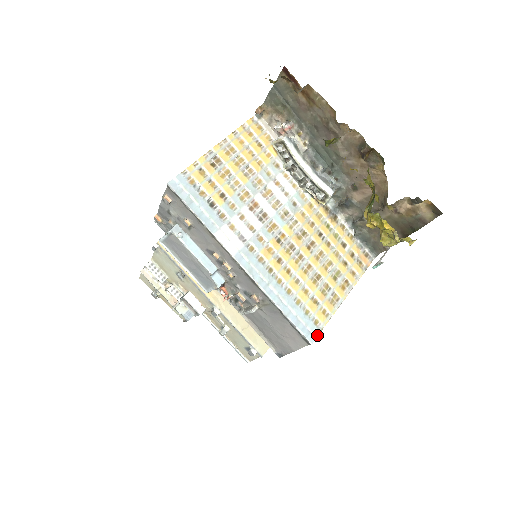
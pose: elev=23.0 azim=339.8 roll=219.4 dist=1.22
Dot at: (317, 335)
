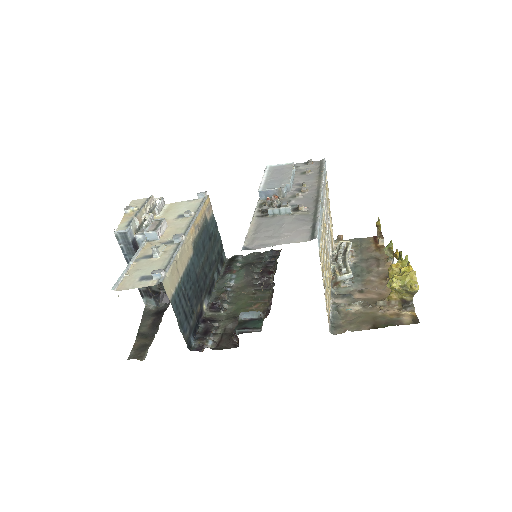
Dot at: (319, 247)
